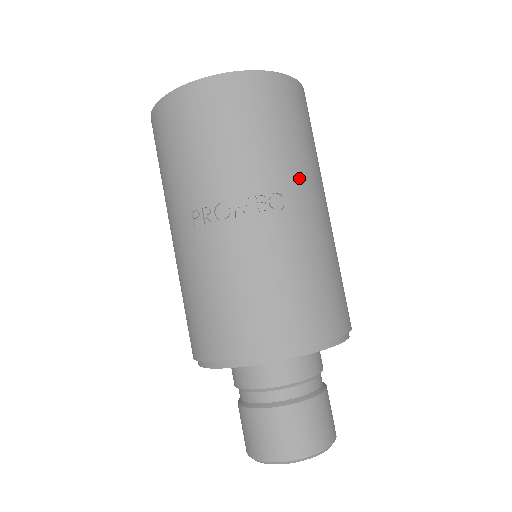
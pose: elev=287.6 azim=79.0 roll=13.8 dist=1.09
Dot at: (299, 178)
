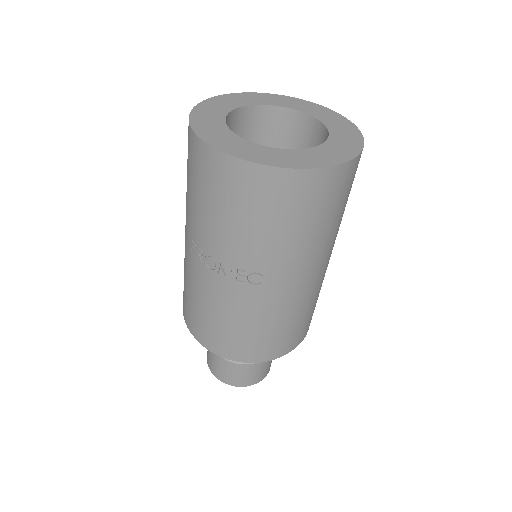
Dot at: (288, 263)
